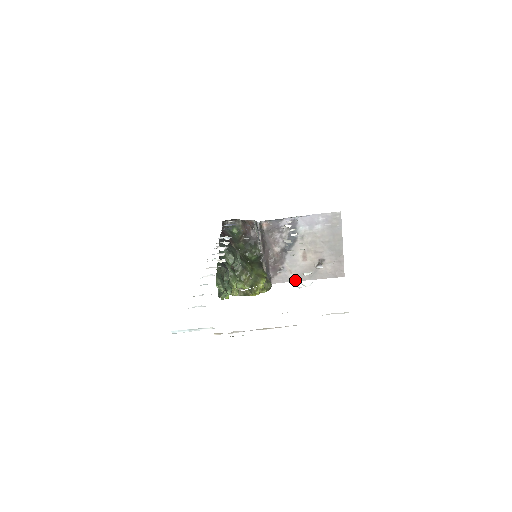
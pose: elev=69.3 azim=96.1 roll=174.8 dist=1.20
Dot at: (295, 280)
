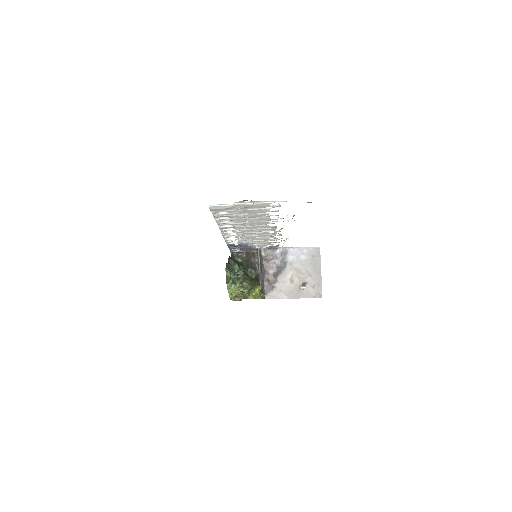
Dot at: (284, 298)
